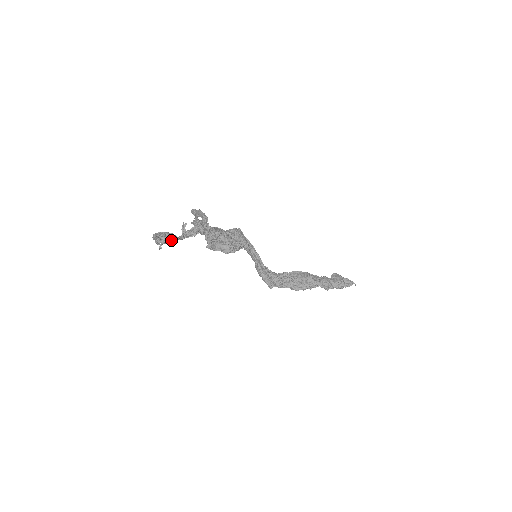
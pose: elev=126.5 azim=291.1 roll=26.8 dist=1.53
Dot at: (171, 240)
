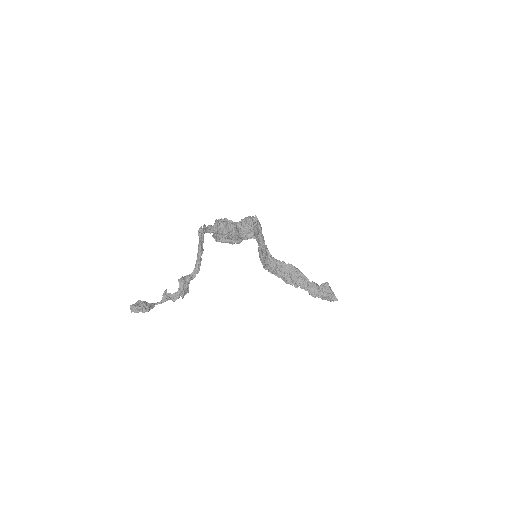
Dot at: (146, 311)
